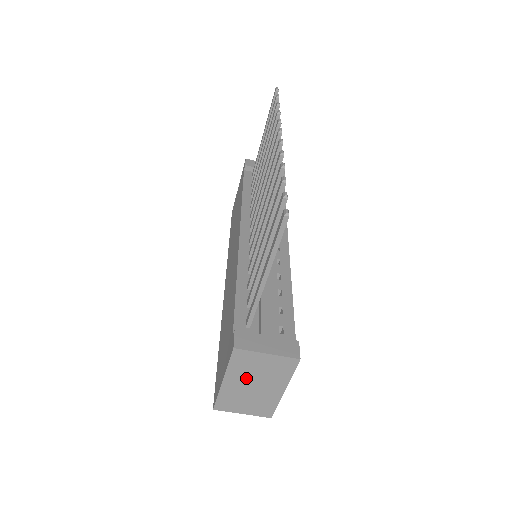
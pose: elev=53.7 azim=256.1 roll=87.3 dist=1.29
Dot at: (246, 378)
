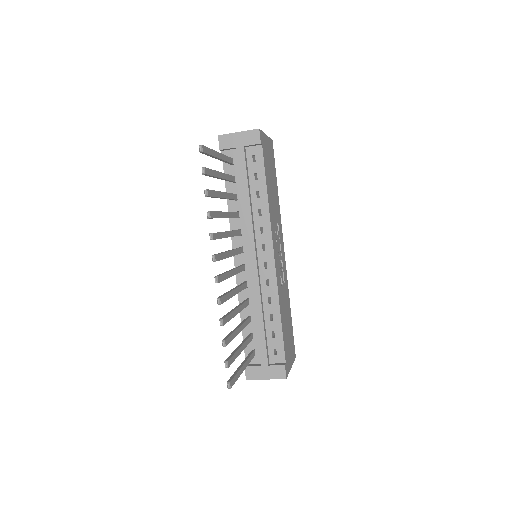
Dot at: occluded
